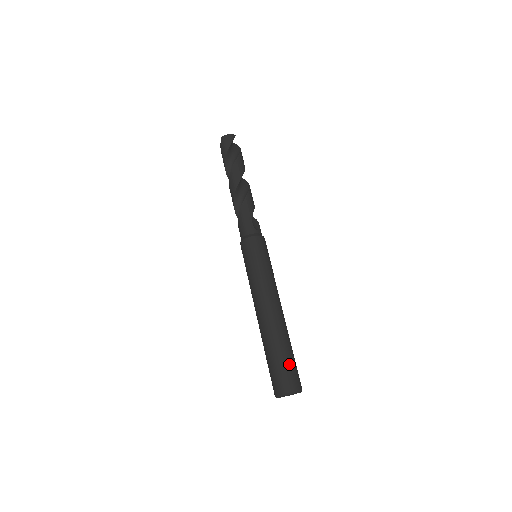
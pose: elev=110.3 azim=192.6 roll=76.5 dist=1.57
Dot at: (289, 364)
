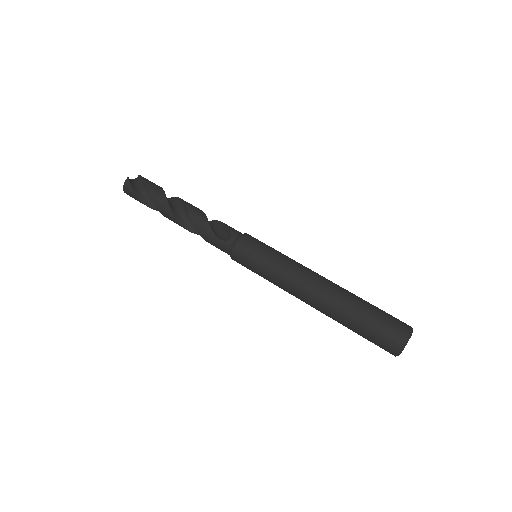
Dot at: (374, 327)
